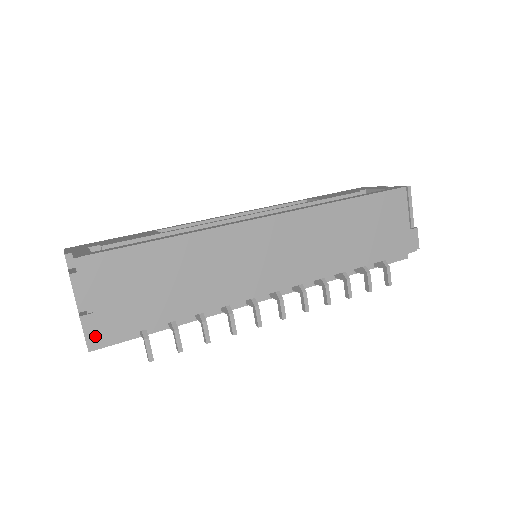
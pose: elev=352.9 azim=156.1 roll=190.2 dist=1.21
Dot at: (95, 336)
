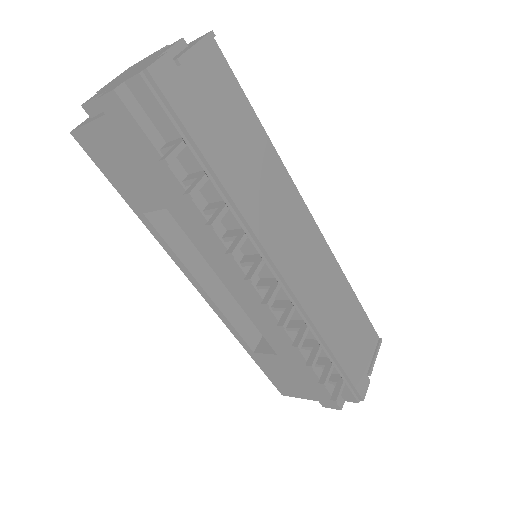
Dot at: (158, 77)
